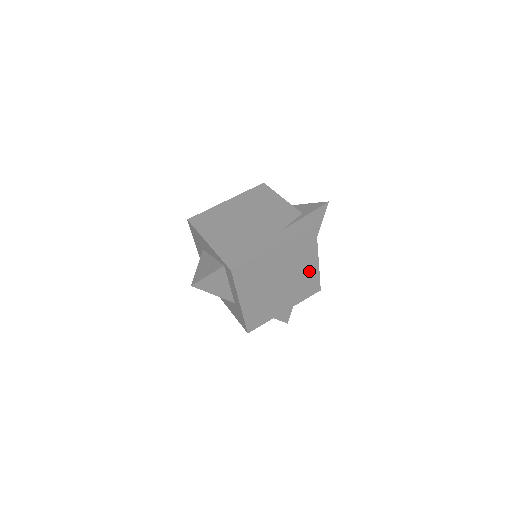
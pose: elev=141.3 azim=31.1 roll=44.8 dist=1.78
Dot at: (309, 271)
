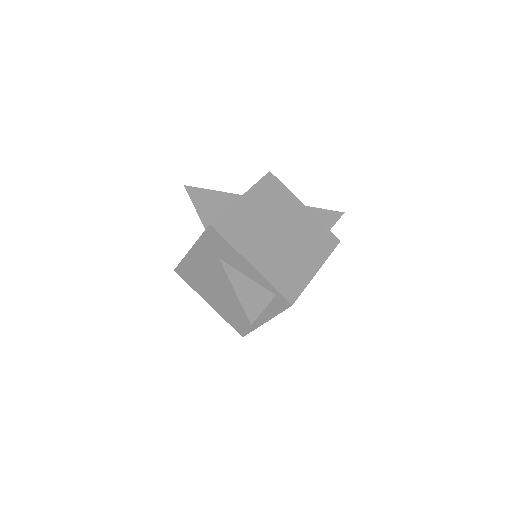
Dot at: occluded
